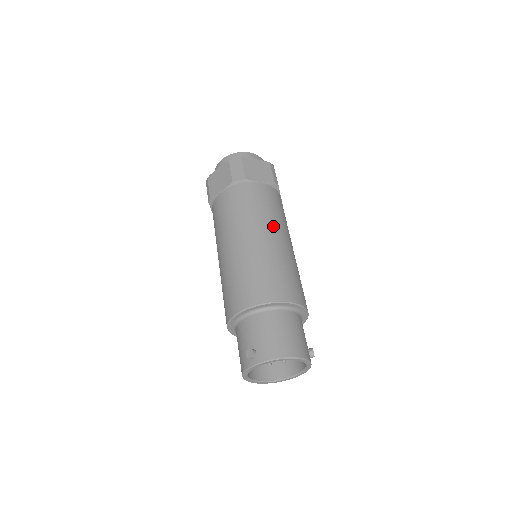
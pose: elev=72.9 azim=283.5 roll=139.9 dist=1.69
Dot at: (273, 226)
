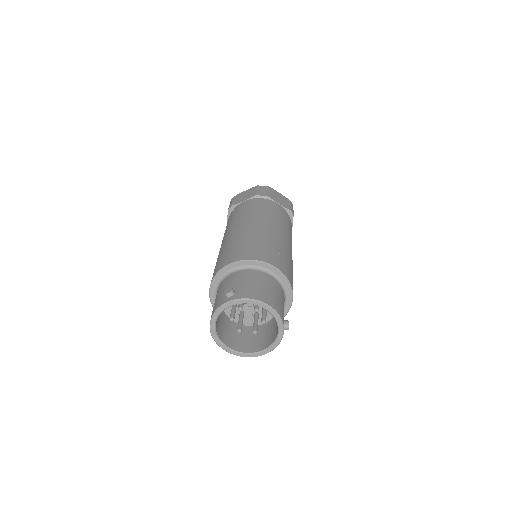
Dot at: (281, 228)
